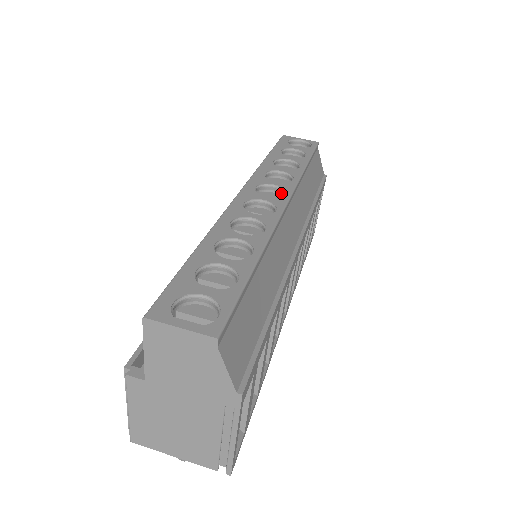
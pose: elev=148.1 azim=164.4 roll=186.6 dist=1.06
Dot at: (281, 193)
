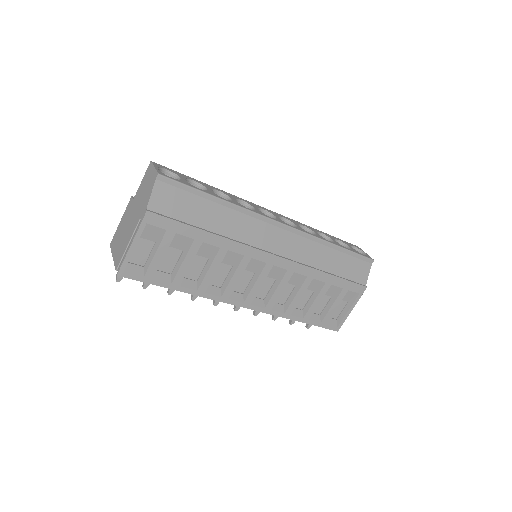
Dot at: occluded
